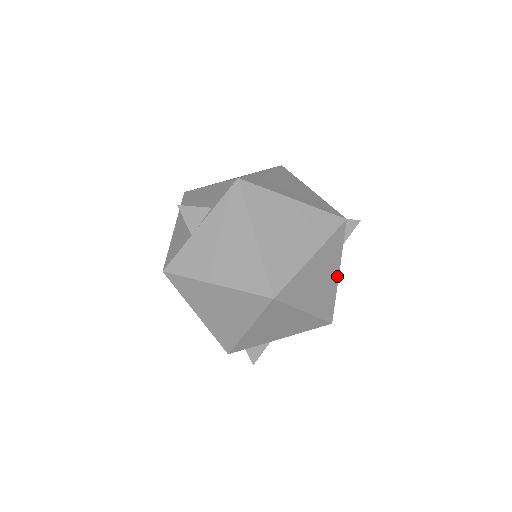
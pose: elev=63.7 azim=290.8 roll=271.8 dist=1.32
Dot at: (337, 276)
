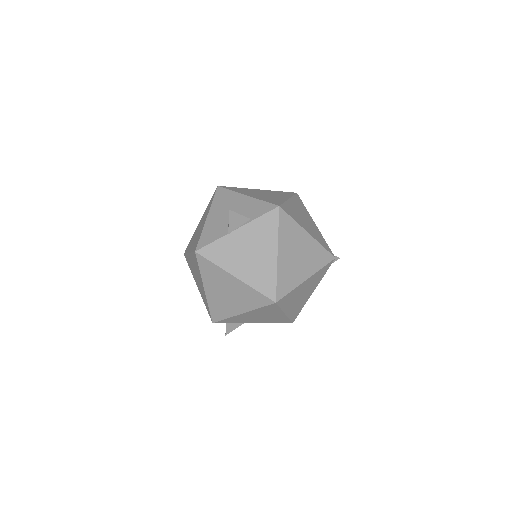
Dot at: (311, 293)
